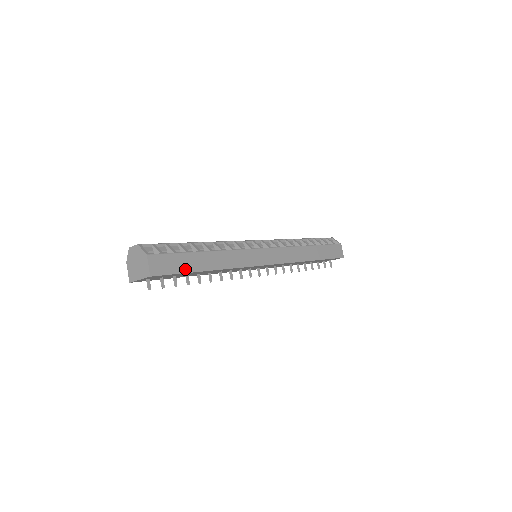
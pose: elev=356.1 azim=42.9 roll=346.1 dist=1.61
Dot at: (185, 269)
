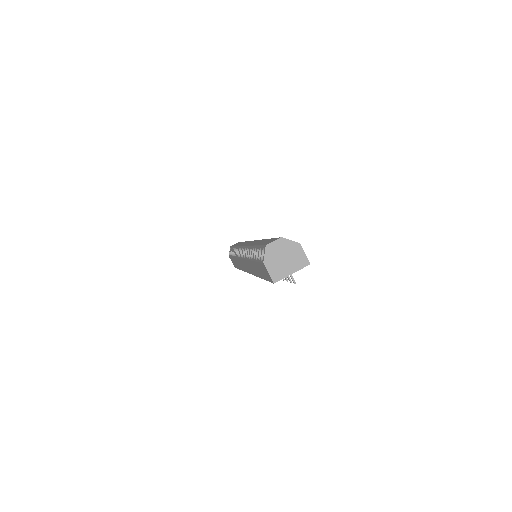
Dot at: occluded
